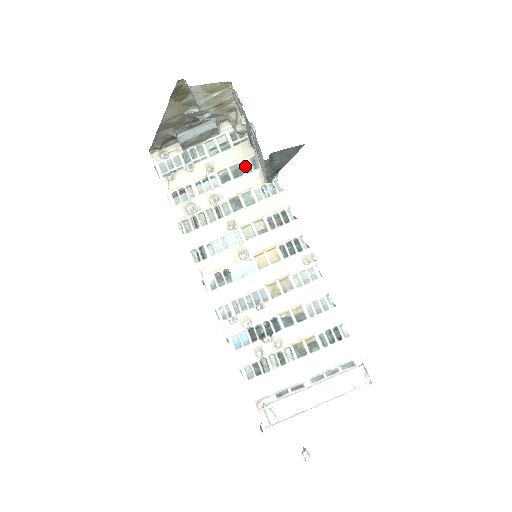
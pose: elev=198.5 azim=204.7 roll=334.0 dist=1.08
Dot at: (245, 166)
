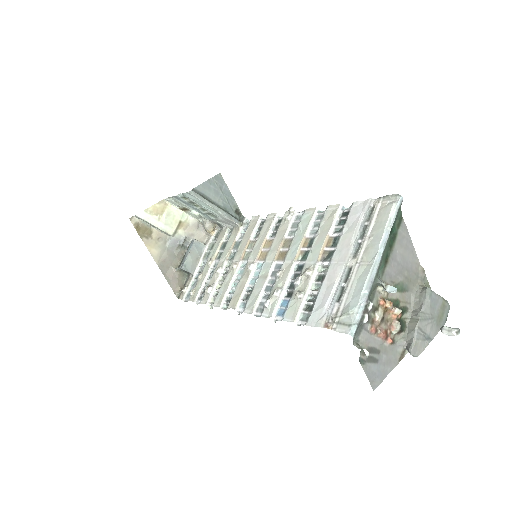
Dot at: (228, 239)
